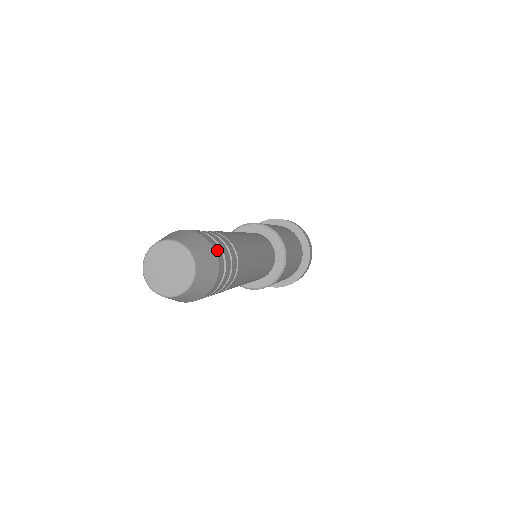
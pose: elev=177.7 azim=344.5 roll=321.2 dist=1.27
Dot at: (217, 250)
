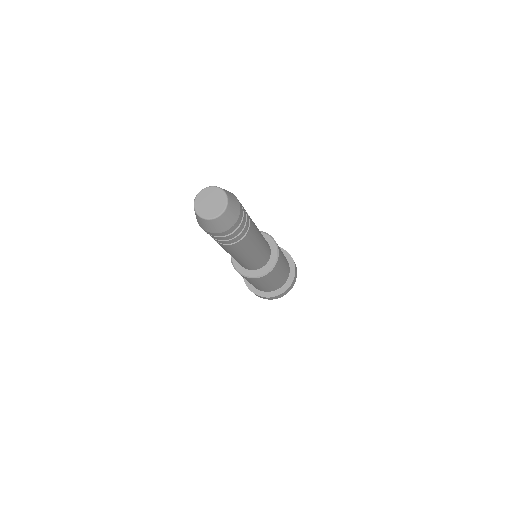
Dot at: occluded
